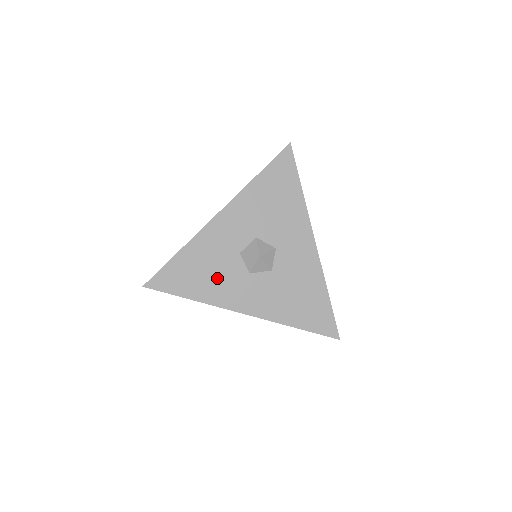
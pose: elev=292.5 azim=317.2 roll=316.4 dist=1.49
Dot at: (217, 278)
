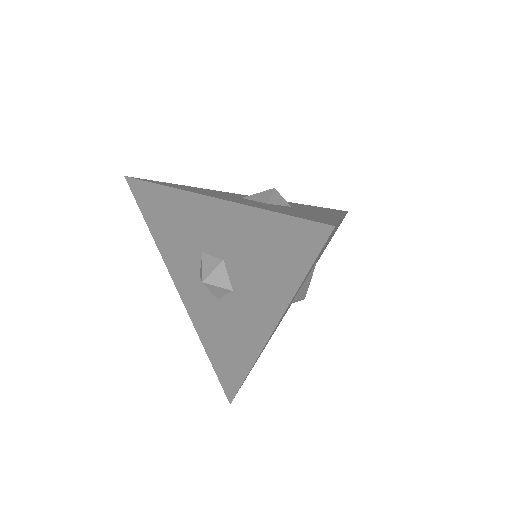
Dot at: (175, 244)
